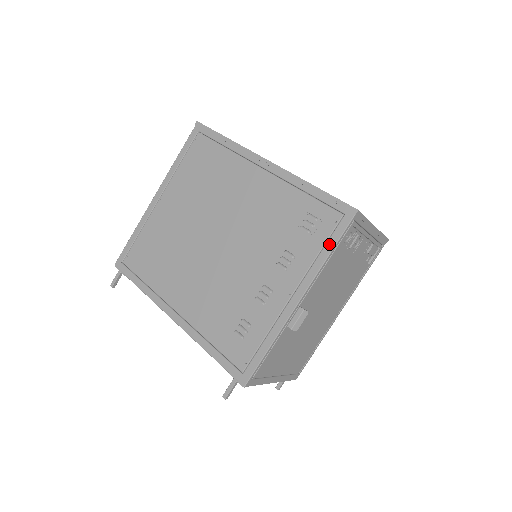
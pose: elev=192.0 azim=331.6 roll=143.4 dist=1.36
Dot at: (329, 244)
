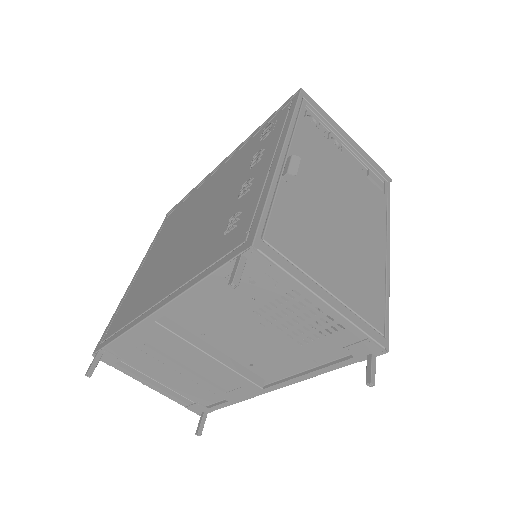
Dot at: (289, 115)
